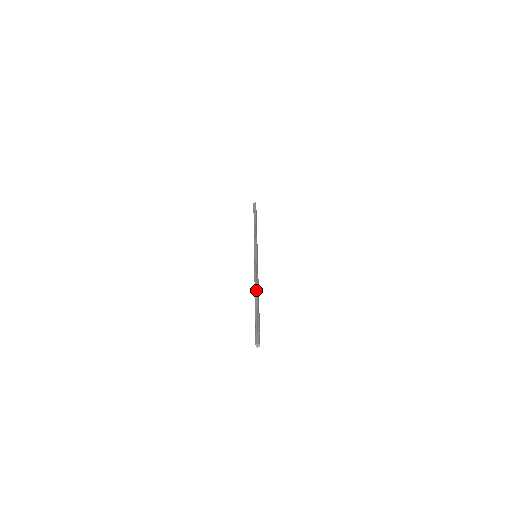
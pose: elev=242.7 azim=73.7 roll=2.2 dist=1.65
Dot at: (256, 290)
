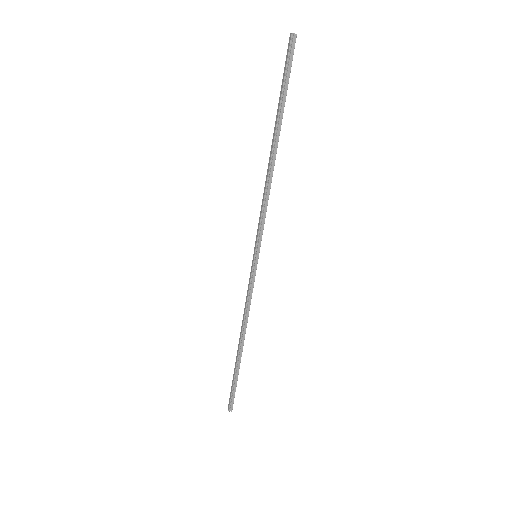
Dot at: (243, 336)
